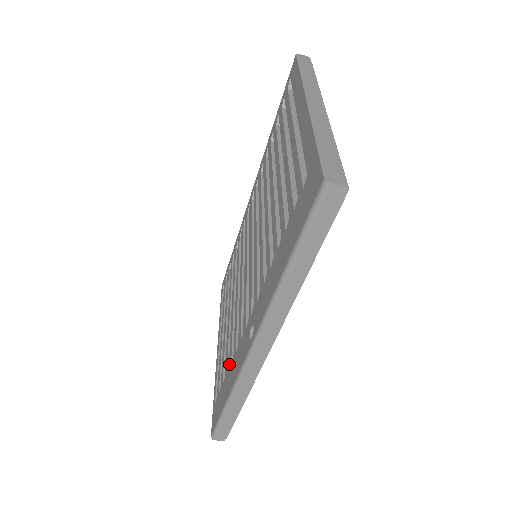
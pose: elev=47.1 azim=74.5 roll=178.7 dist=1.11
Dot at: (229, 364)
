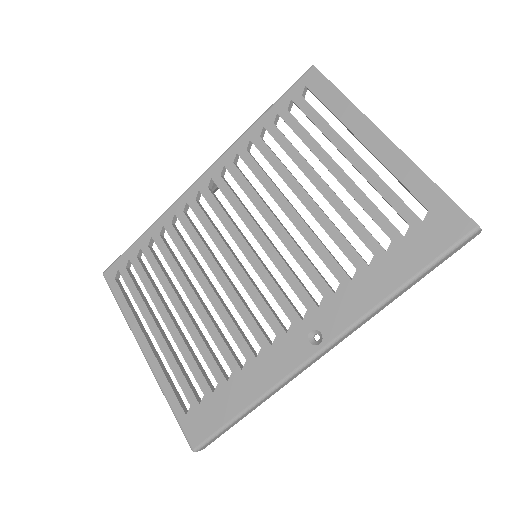
Dot at: (232, 369)
